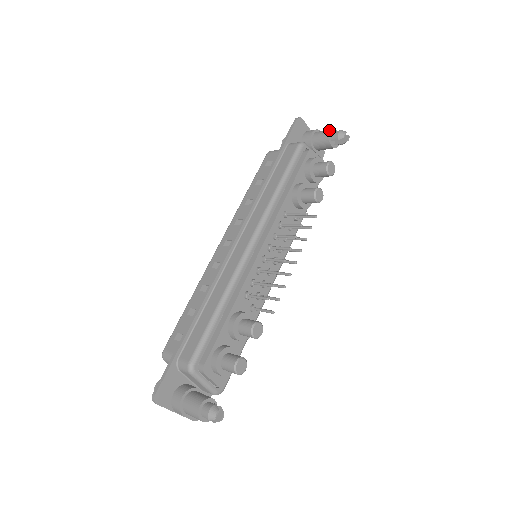
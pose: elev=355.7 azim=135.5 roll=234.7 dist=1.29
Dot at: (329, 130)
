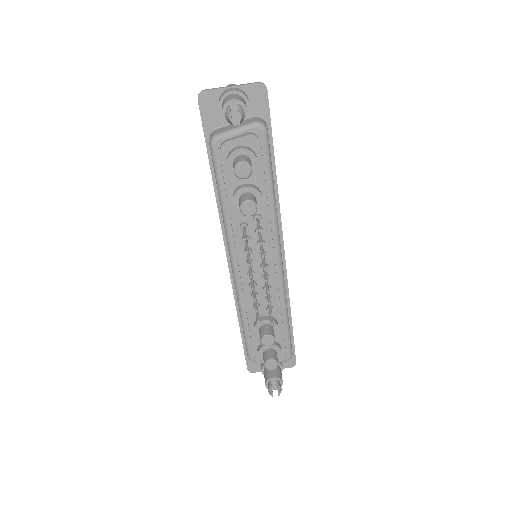
Dot at: occluded
